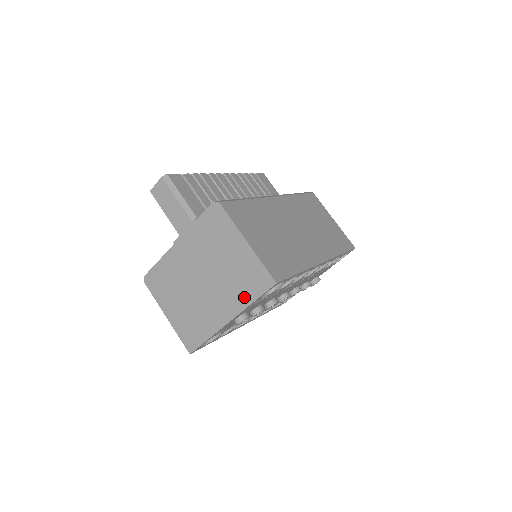
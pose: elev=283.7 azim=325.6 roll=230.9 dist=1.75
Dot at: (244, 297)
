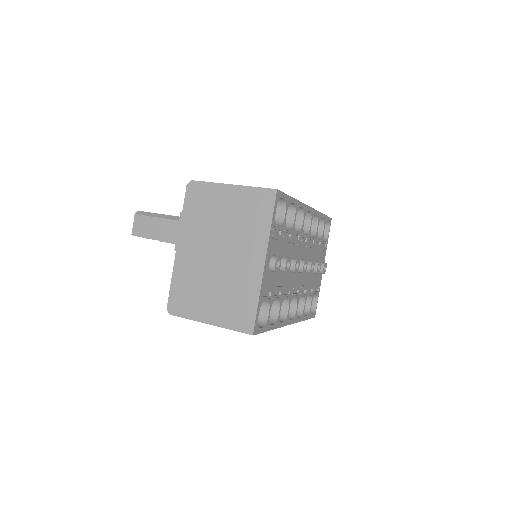
Dot at: (261, 228)
